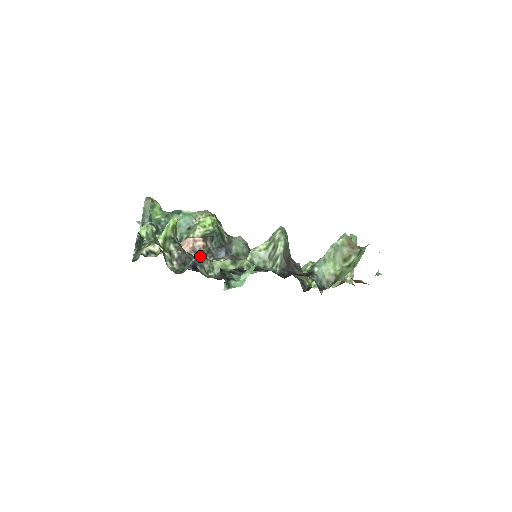
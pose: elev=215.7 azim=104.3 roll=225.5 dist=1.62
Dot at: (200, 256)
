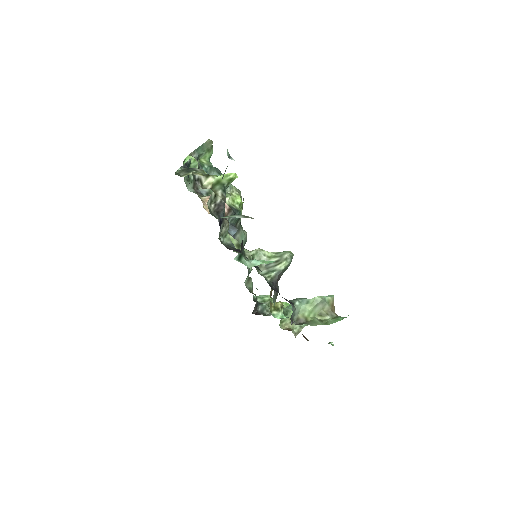
Dot at: occluded
